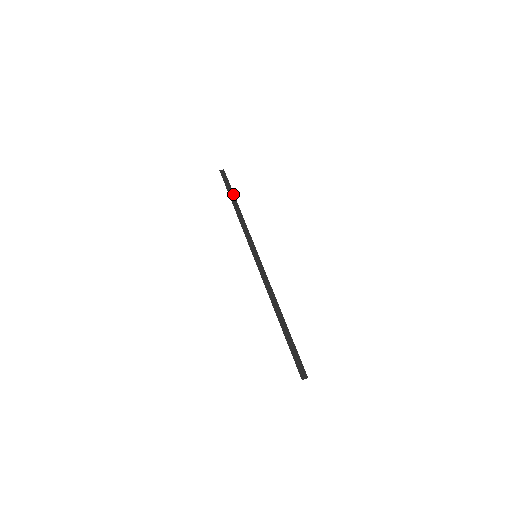
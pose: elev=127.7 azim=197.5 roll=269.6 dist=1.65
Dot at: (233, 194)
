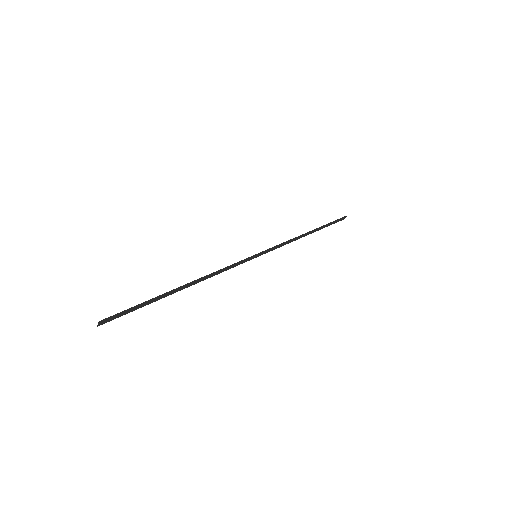
Dot at: (322, 226)
